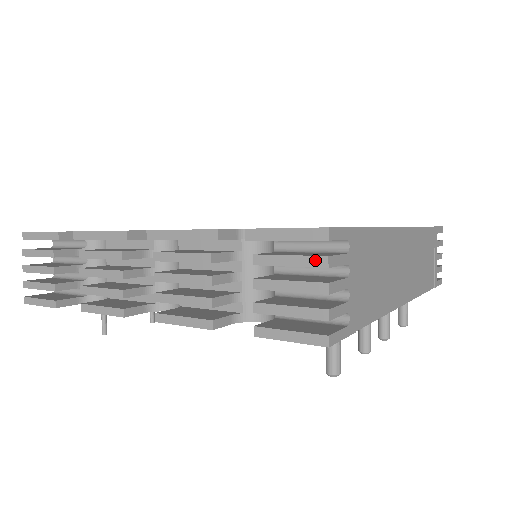
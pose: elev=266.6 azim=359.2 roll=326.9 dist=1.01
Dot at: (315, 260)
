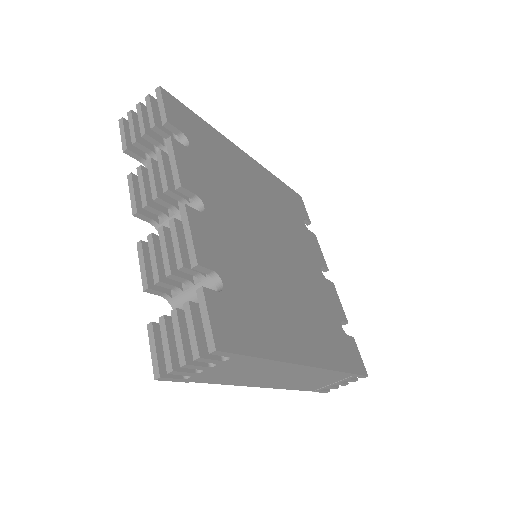
Dot at: (196, 349)
